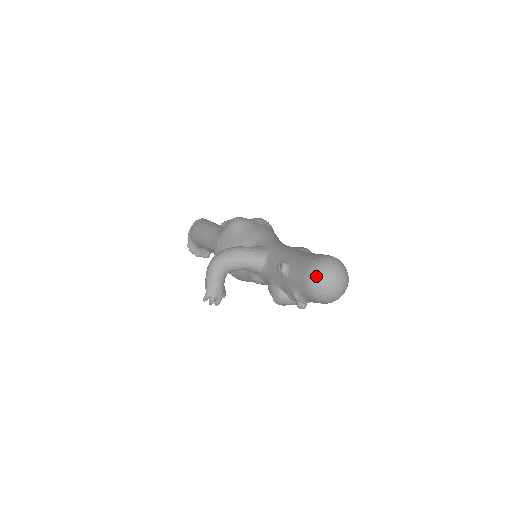
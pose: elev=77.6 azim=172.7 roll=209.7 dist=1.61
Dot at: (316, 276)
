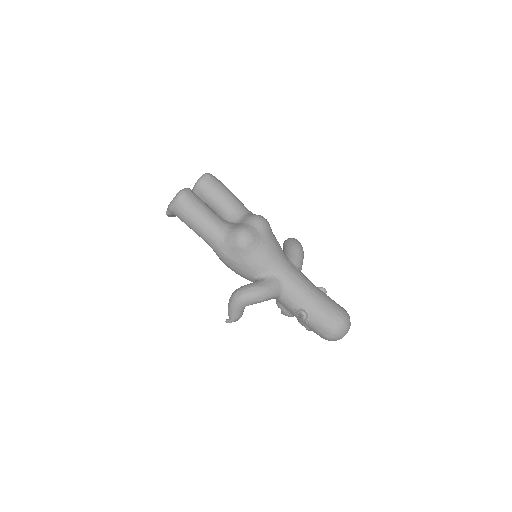
Dot at: (334, 337)
